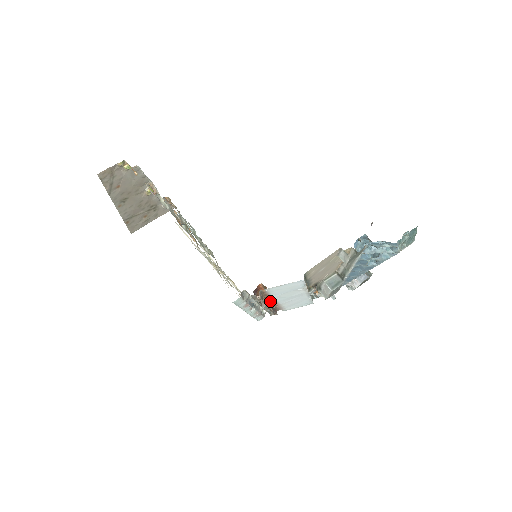
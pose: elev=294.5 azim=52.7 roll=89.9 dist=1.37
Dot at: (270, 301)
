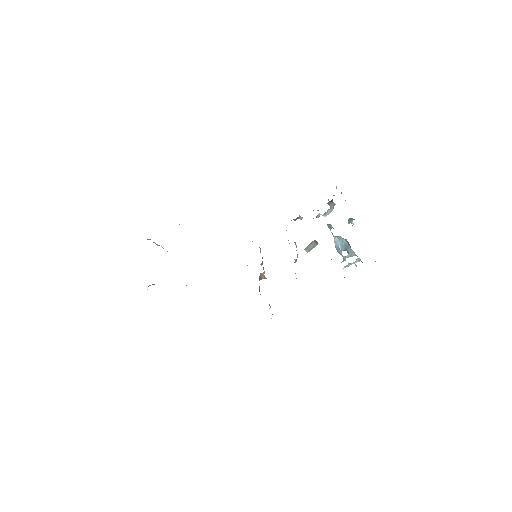
Dot at: (266, 278)
